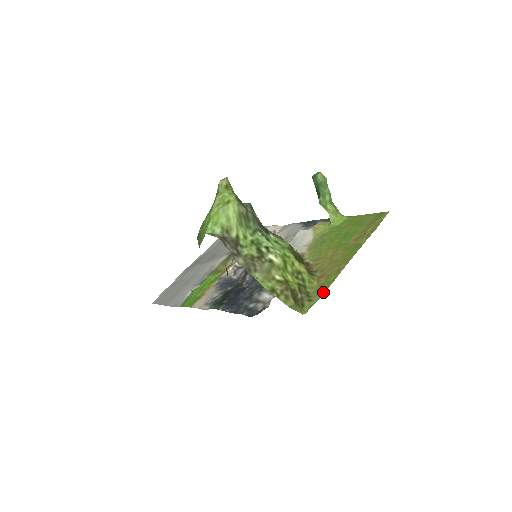
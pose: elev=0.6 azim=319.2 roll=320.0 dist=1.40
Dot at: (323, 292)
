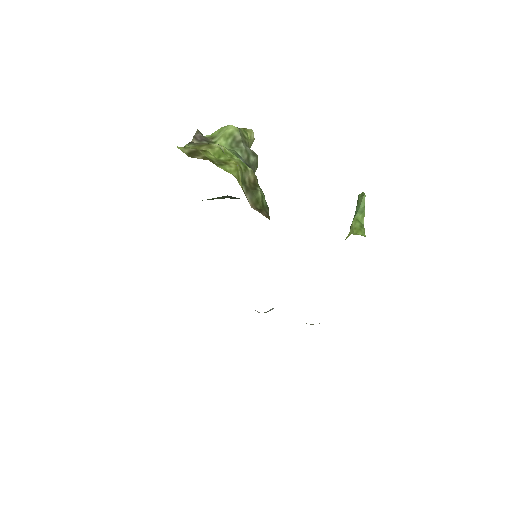
Dot at: occluded
